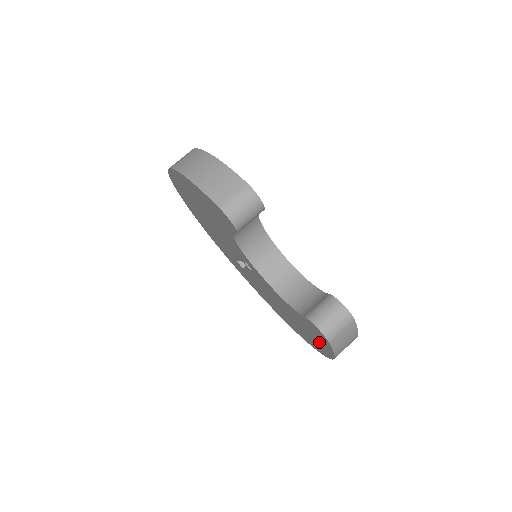
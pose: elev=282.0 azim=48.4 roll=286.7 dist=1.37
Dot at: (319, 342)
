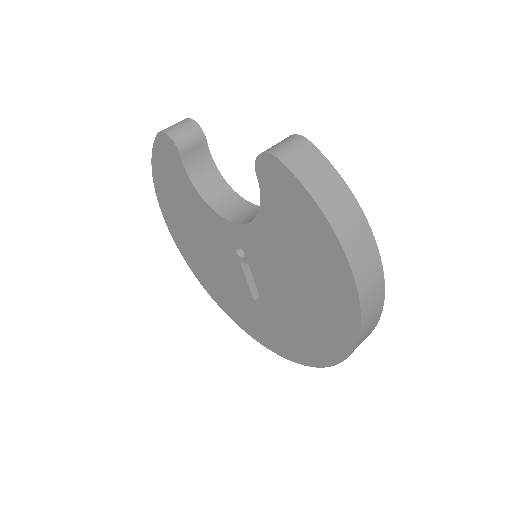
Dot at: (309, 228)
